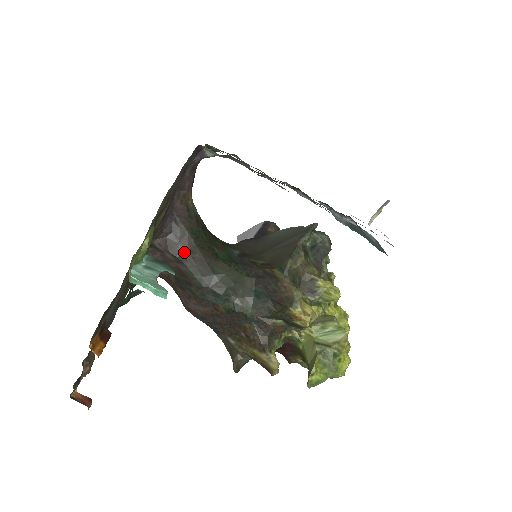
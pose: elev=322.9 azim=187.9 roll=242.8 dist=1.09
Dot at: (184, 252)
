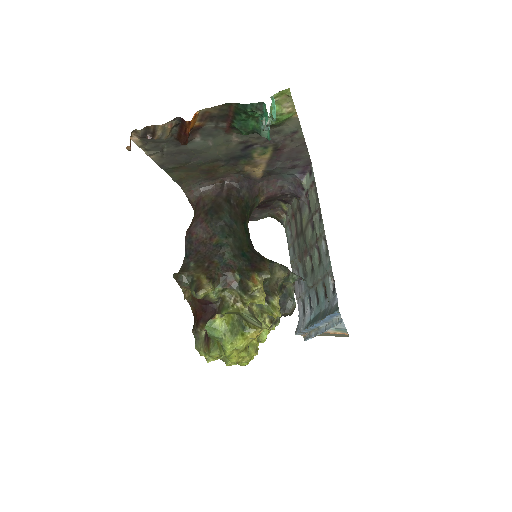
Dot at: (234, 201)
